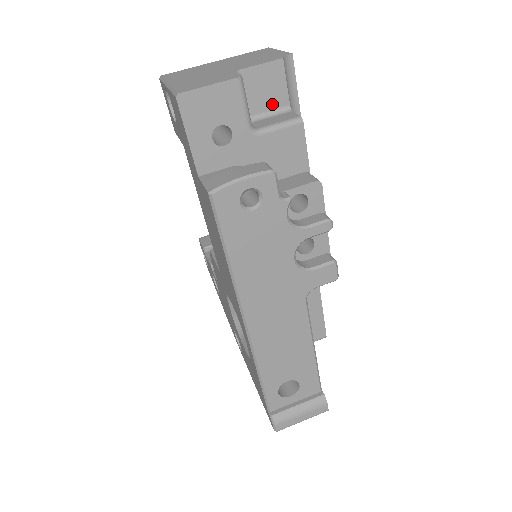
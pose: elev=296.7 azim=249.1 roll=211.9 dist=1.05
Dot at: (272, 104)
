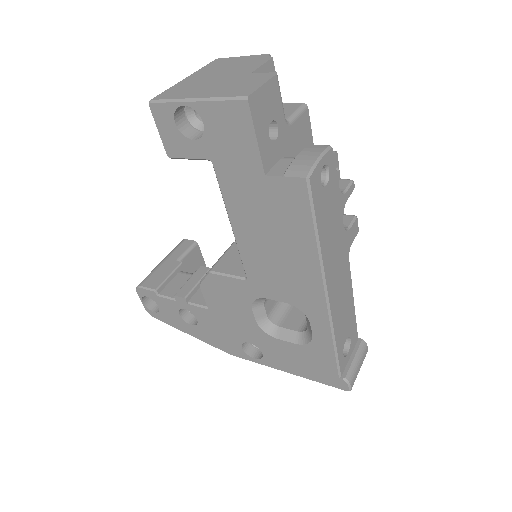
Dot at: occluded
